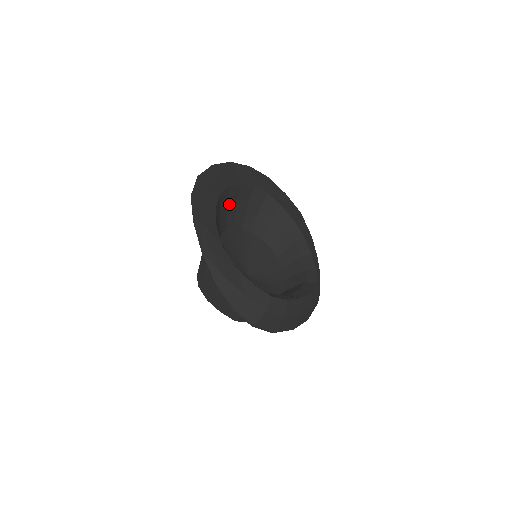
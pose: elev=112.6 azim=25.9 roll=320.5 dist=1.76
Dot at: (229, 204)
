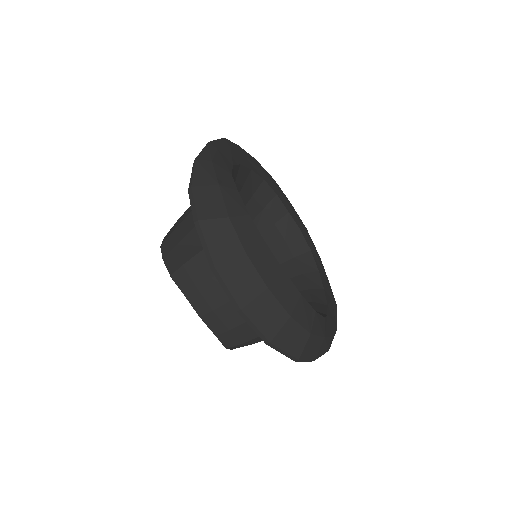
Dot at: (264, 214)
